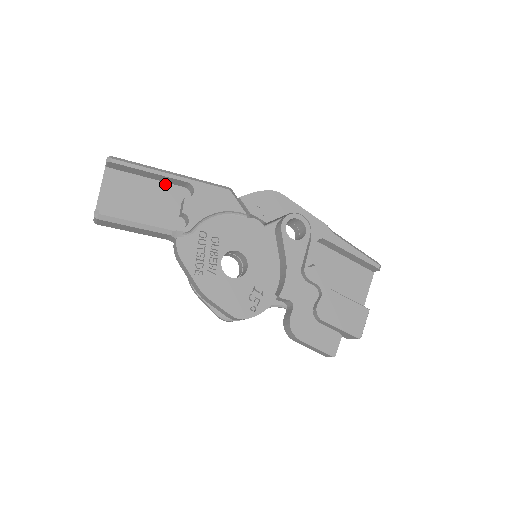
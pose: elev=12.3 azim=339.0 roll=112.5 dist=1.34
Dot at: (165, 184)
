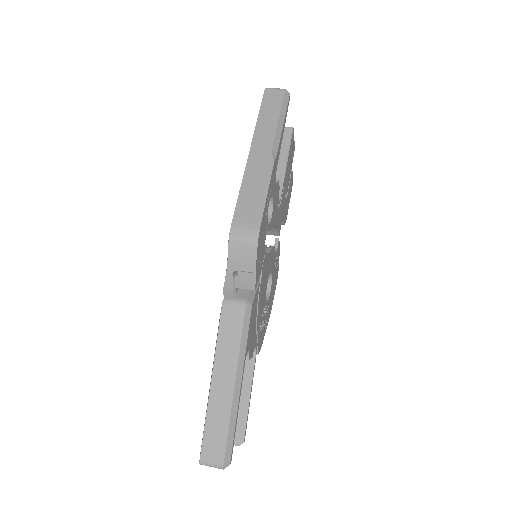
Dot at: occluded
